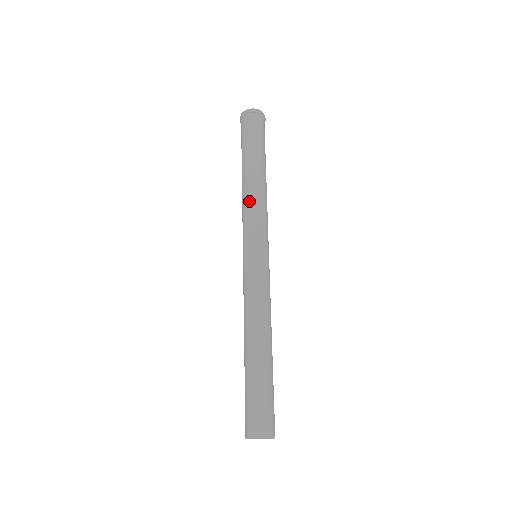
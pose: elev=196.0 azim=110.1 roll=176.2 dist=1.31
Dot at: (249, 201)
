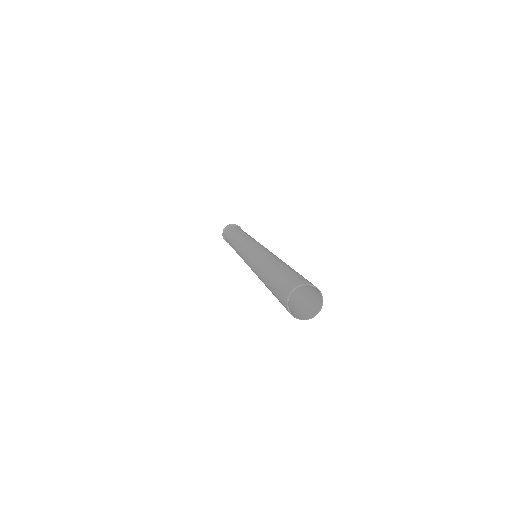
Dot at: (239, 239)
